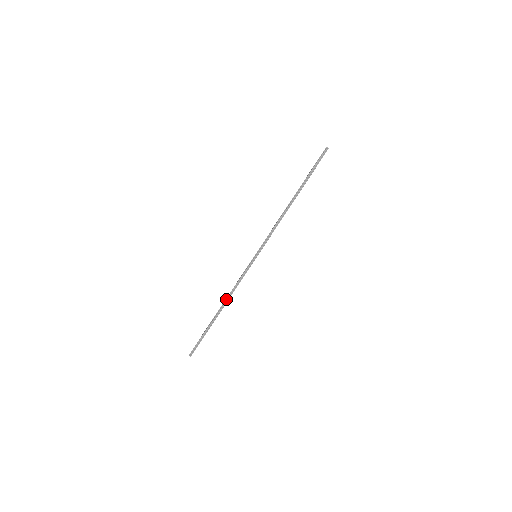
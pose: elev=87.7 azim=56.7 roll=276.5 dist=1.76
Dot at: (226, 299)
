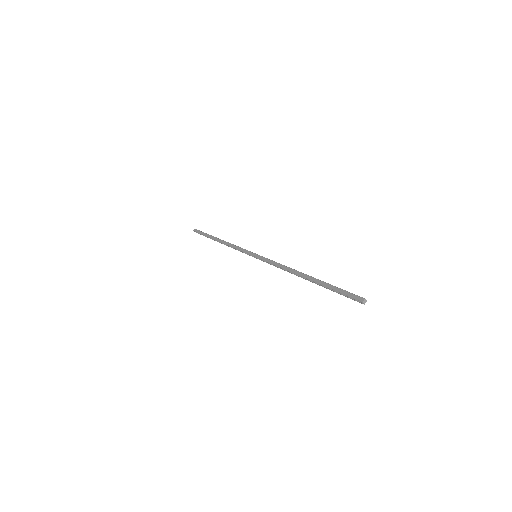
Dot at: (225, 244)
